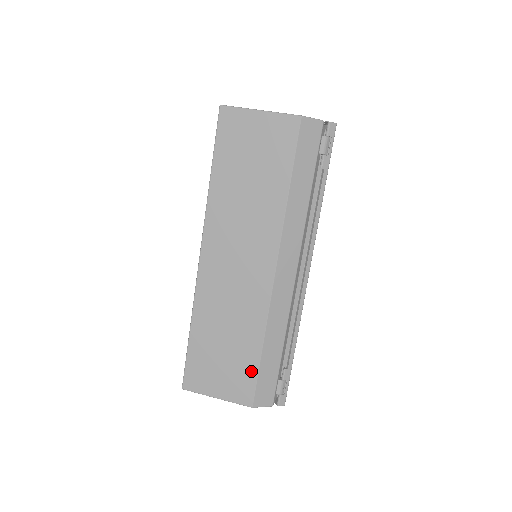
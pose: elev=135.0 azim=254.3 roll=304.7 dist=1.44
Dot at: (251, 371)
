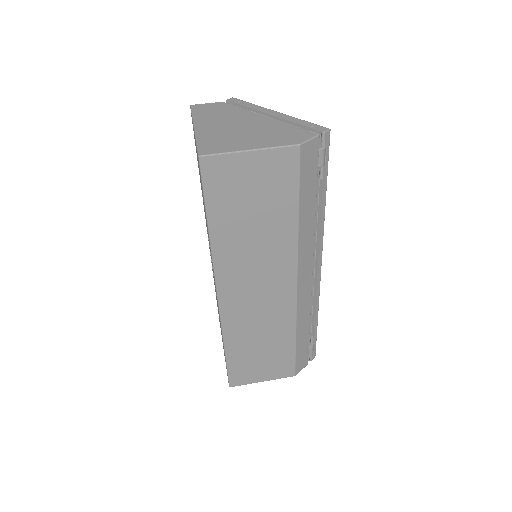
Dot at: (289, 356)
